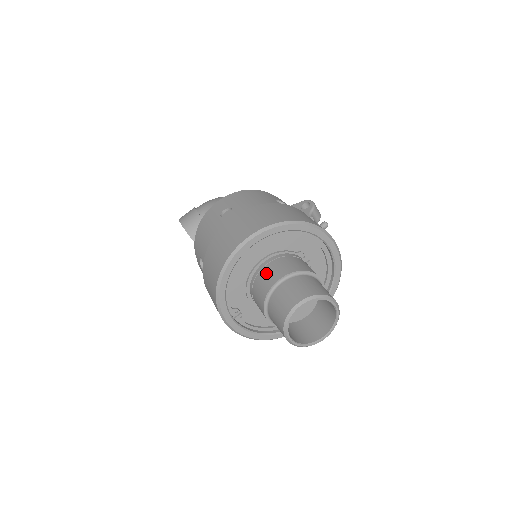
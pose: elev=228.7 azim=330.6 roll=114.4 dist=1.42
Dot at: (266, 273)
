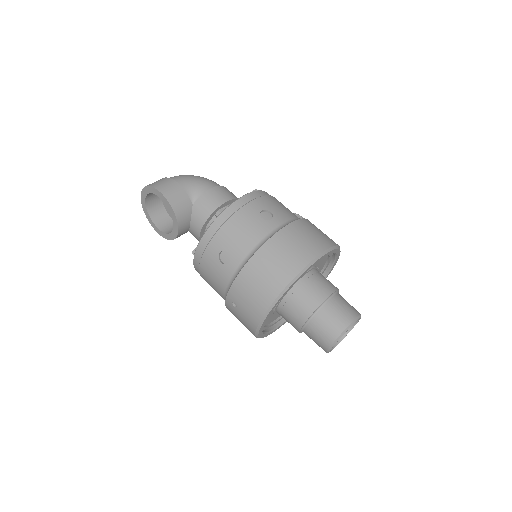
Dot at: (312, 286)
